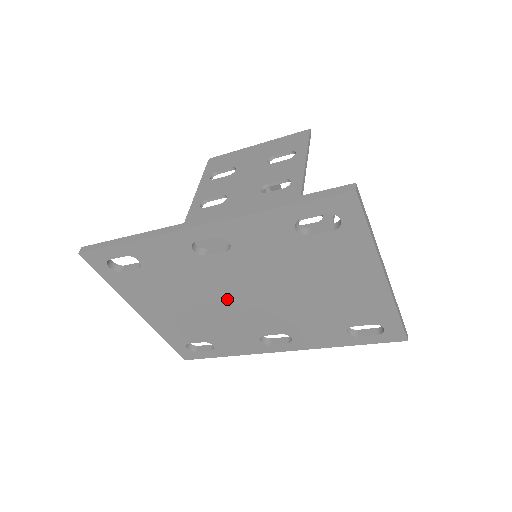
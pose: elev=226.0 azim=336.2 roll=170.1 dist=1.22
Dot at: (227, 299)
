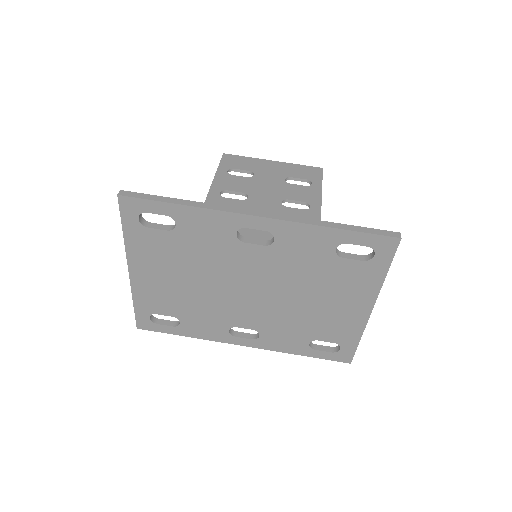
Dot at: (230, 285)
